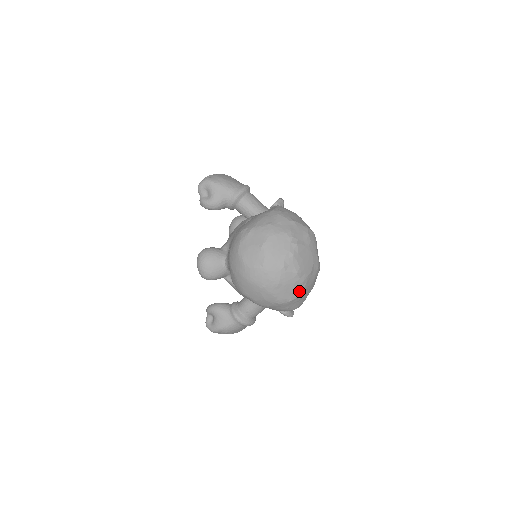
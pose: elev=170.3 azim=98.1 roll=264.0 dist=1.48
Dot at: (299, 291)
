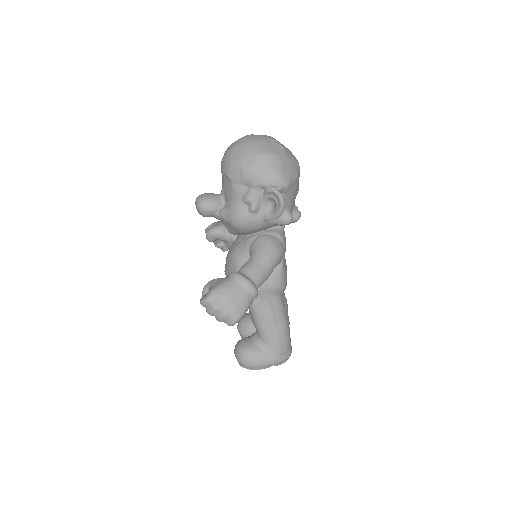
Dot at: (279, 152)
